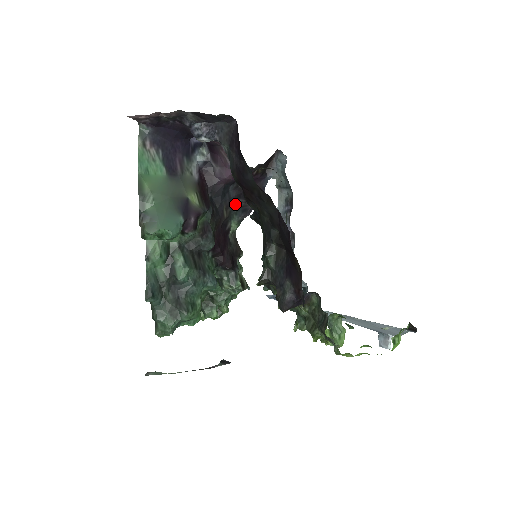
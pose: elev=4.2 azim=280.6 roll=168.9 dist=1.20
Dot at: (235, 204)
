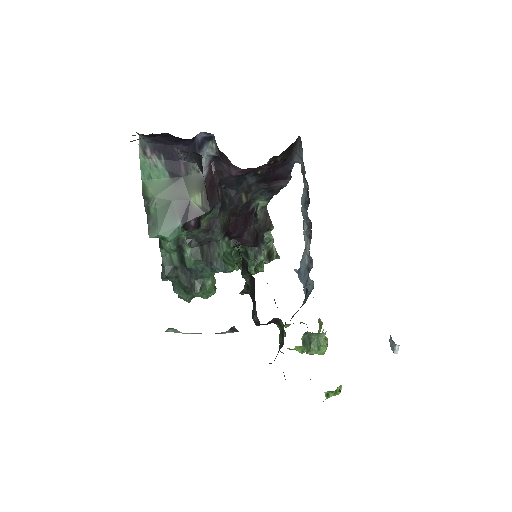
Dot at: (258, 187)
